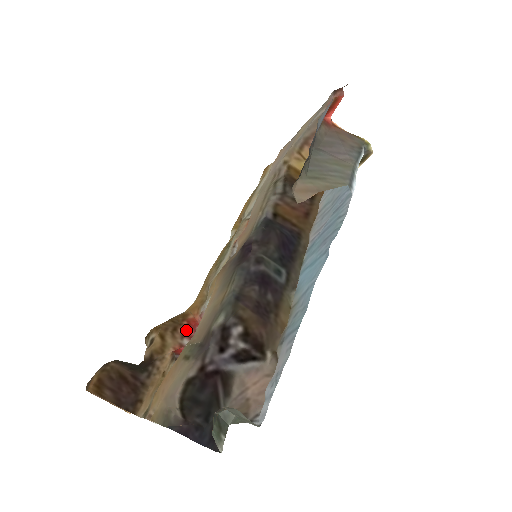
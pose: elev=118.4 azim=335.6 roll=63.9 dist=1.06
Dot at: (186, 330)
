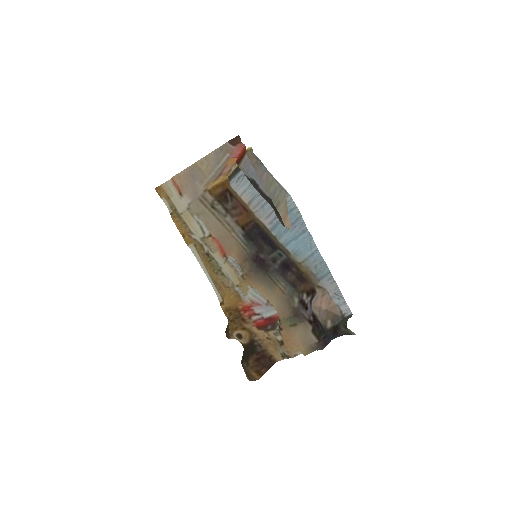
Dot at: (248, 314)
